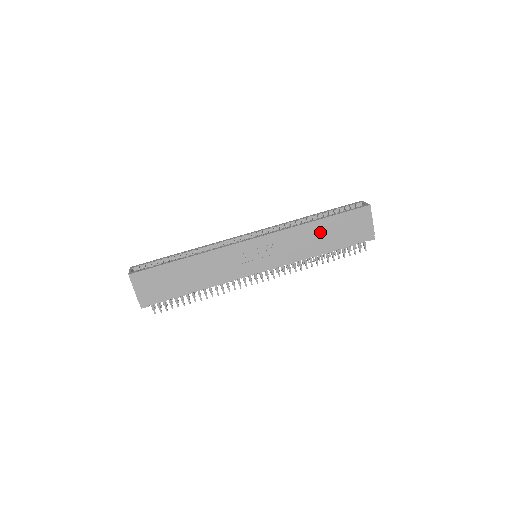
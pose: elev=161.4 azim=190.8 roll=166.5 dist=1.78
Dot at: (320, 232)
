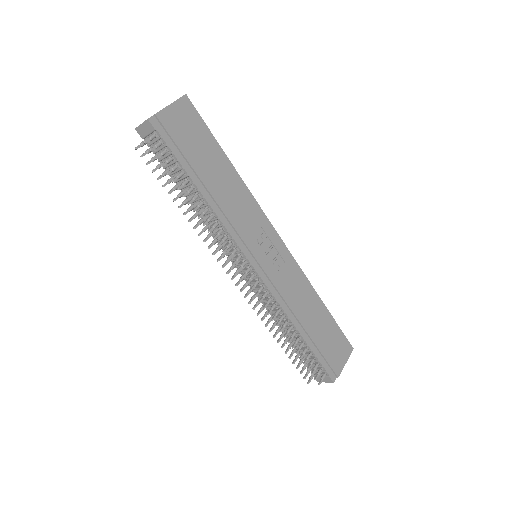
Dot at: (315, 312)
